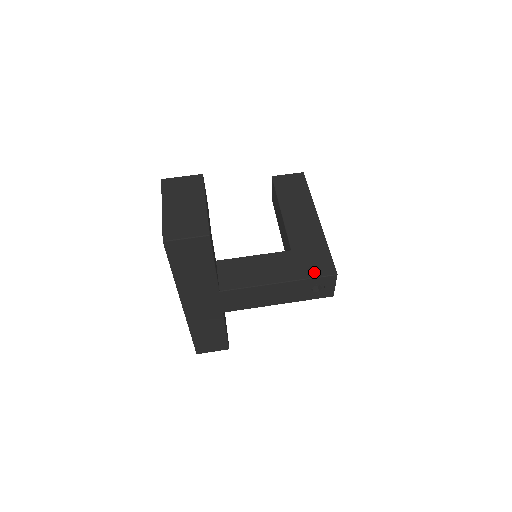
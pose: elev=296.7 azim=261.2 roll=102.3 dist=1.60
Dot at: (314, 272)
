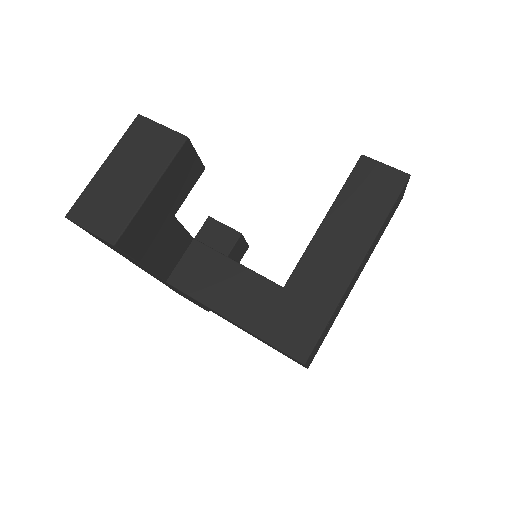
Dot at: (281, 339)
